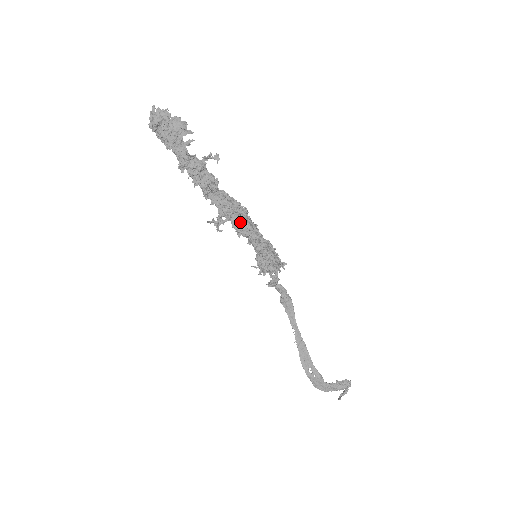
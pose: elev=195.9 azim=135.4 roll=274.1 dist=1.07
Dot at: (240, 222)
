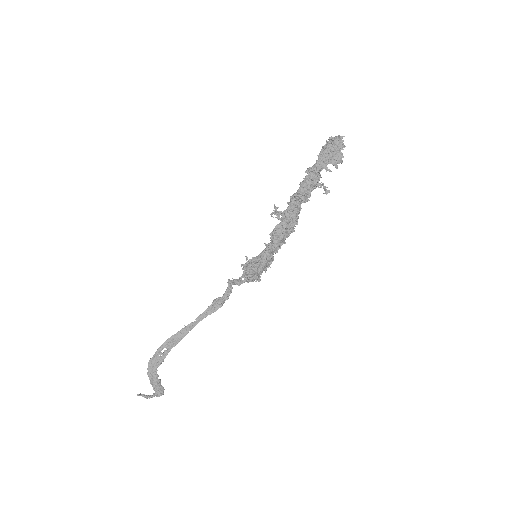
Dot at: (281, 231)
